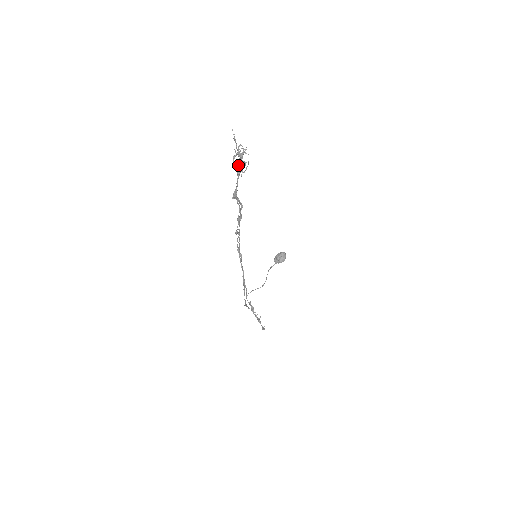
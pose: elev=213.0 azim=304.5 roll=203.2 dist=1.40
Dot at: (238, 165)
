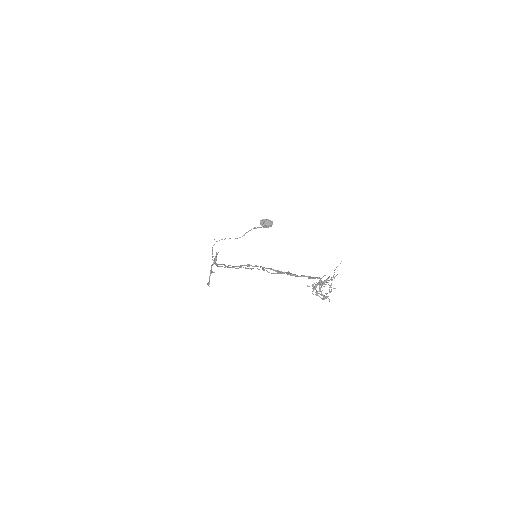
Dot at: (316, 295)
